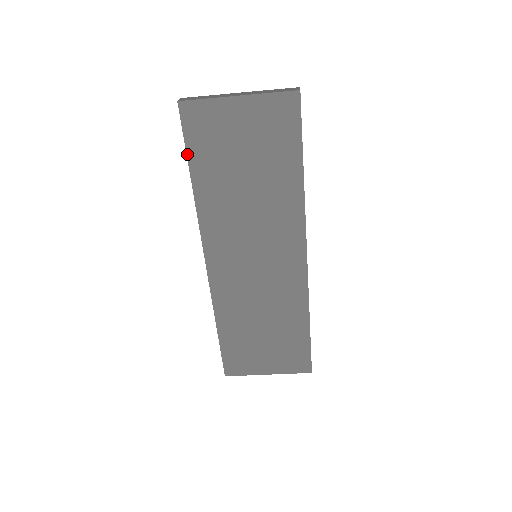
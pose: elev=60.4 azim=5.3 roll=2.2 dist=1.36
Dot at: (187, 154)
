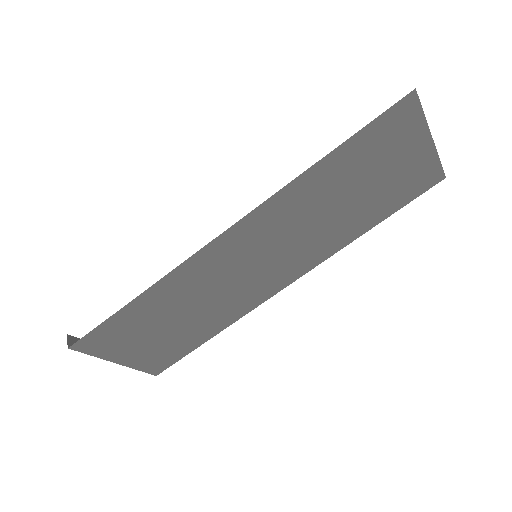
Dot at: (355, 134)
